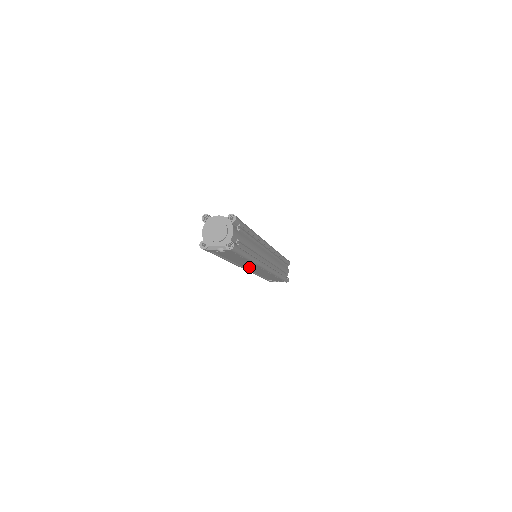
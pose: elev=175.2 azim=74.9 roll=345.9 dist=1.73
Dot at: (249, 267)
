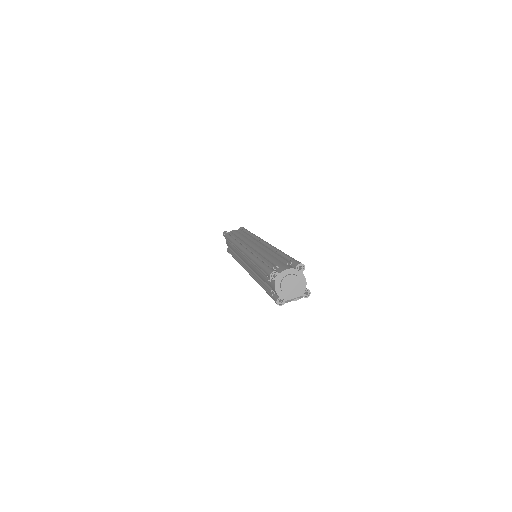
Dot at: occluded
